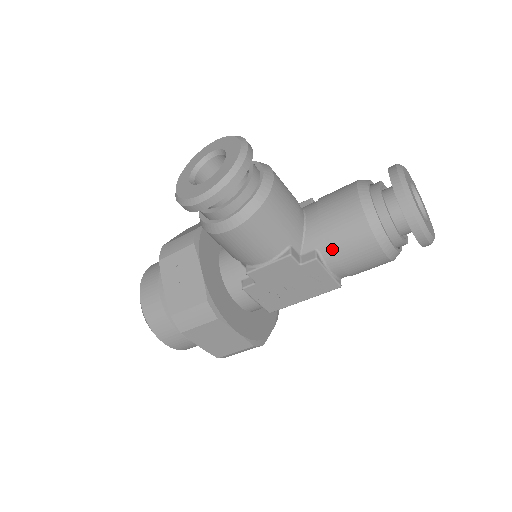
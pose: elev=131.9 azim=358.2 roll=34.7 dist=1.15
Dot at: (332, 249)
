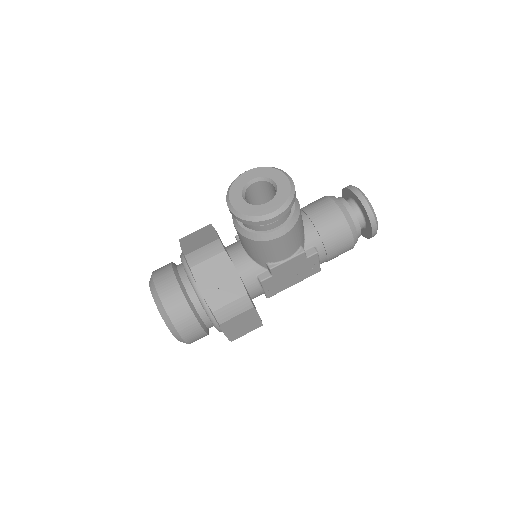
Dot at: (325, 245)
